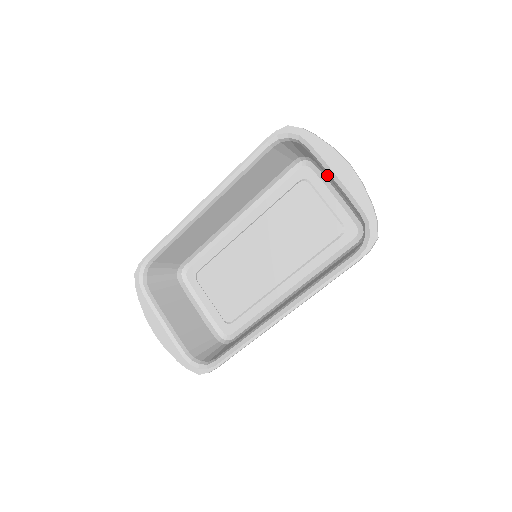
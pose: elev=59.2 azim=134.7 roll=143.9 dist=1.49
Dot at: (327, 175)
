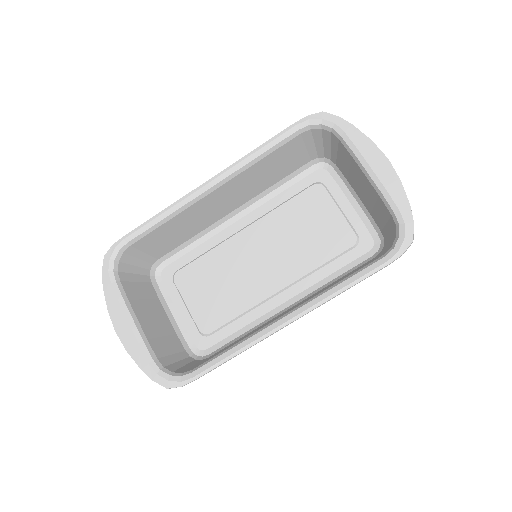
Dot at: (352, 175)
